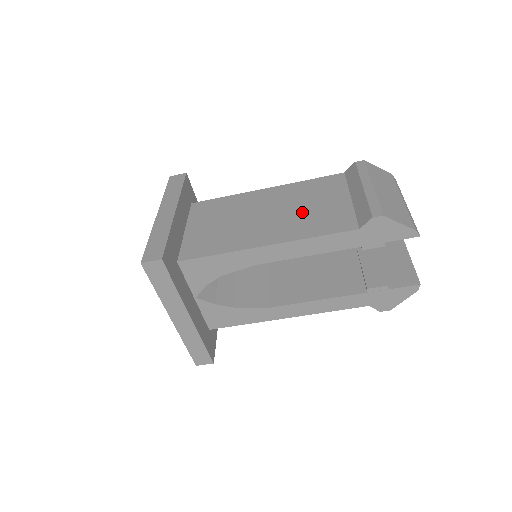
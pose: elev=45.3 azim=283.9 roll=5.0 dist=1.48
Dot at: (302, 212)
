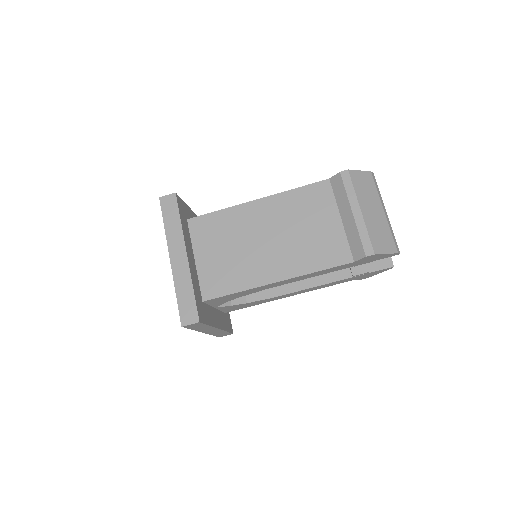
Dot at: (300, 238)
